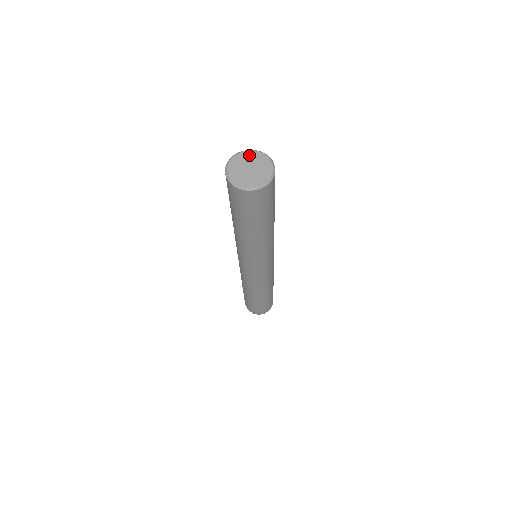
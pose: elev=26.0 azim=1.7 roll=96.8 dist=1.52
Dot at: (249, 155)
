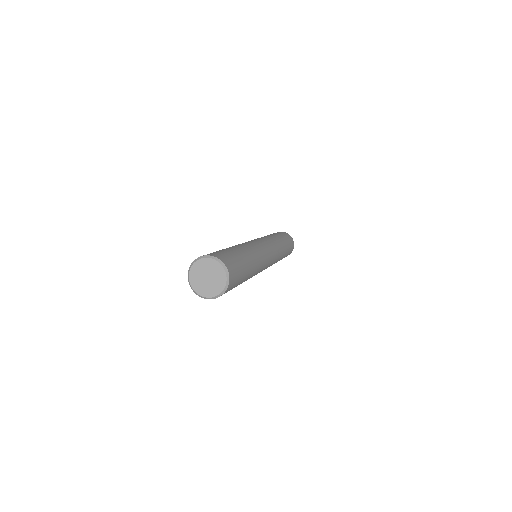
Dot at: (197, 267)
